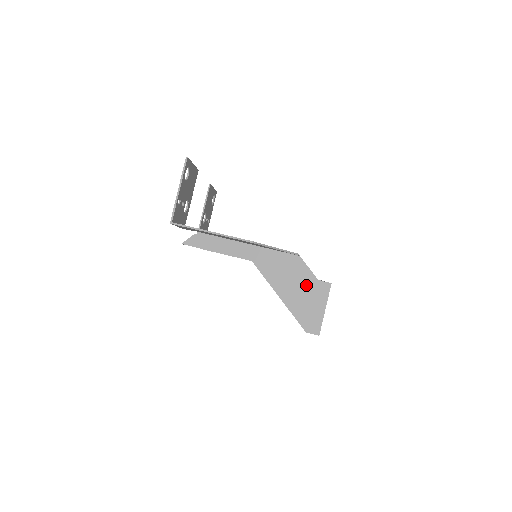
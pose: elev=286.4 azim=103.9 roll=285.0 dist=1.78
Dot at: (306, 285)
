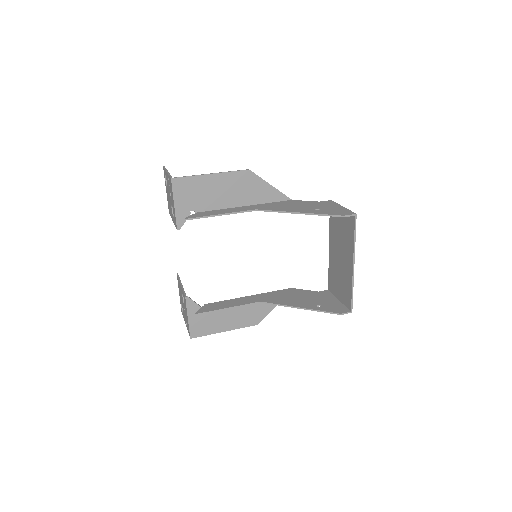
Dot at: (313, 205)
